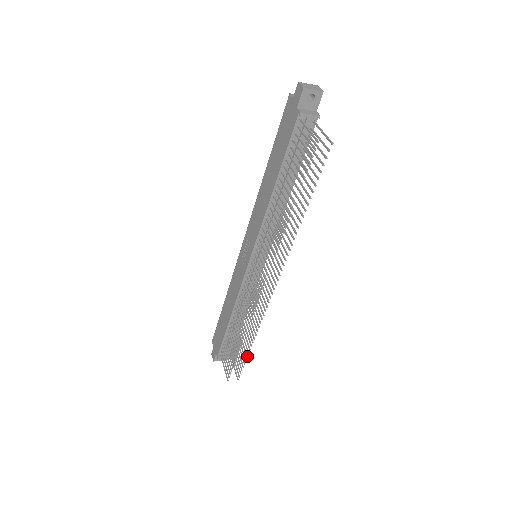
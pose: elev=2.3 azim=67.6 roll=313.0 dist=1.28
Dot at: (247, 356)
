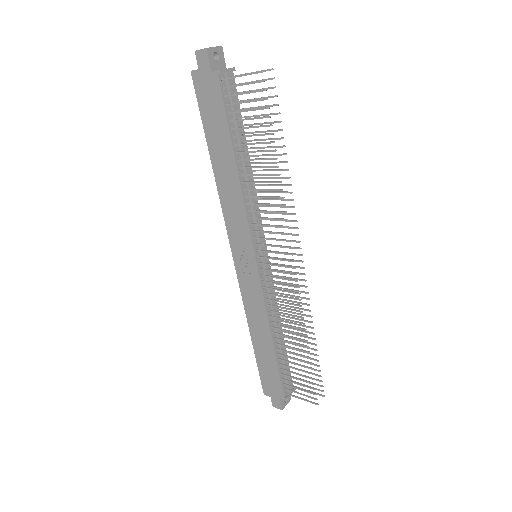
Dot at: (318, 360)
